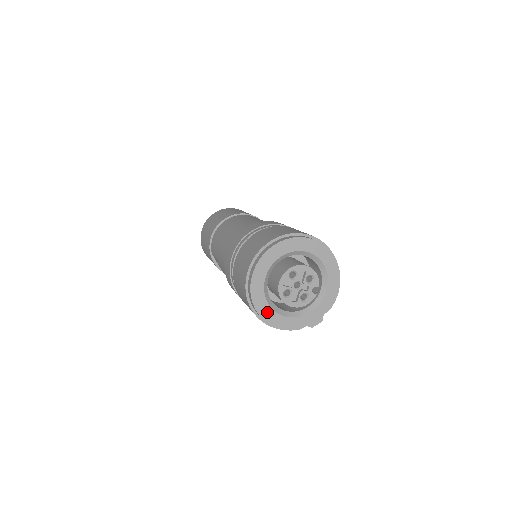
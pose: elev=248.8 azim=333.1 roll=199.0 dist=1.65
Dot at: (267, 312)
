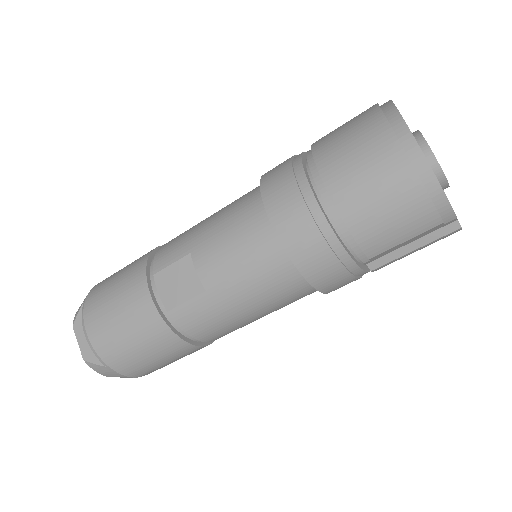
Dot at: occluded
